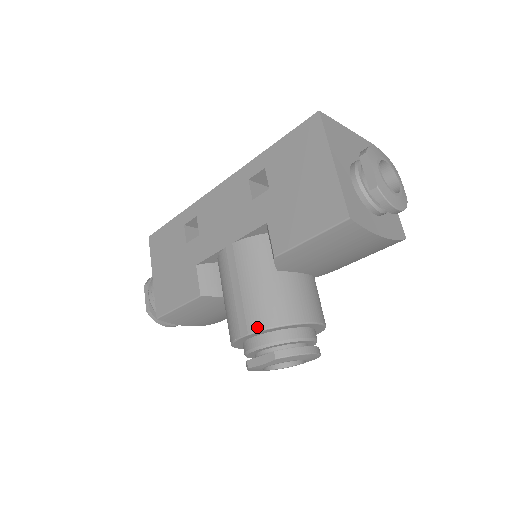
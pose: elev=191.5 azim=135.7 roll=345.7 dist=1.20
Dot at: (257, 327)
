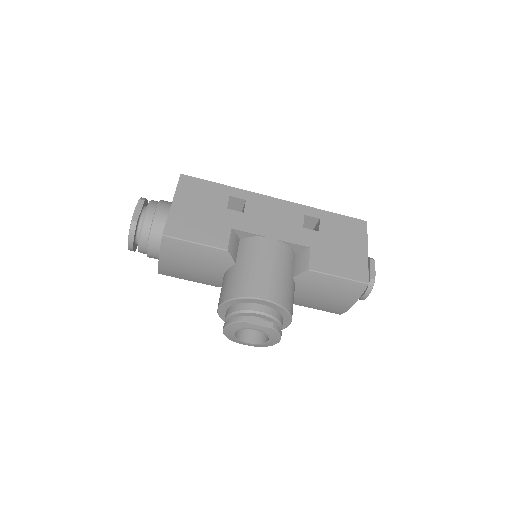
Dot at: (276, 300)
